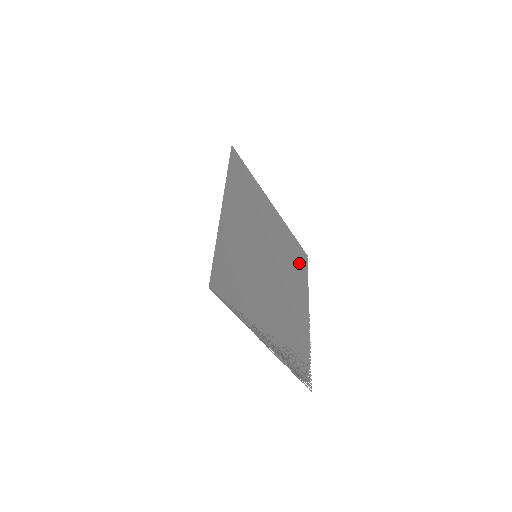
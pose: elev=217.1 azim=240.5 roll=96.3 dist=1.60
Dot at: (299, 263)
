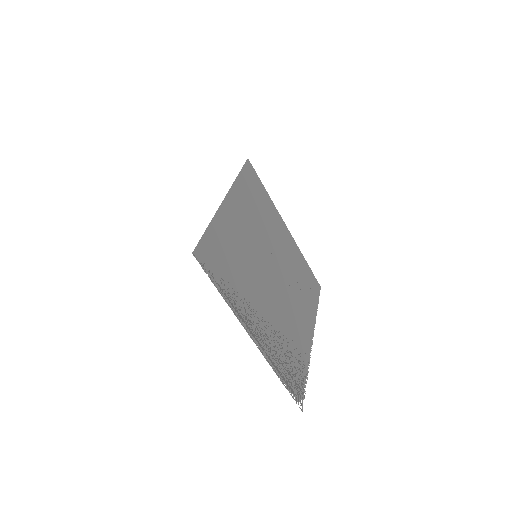
Dot at: (309, 288)
